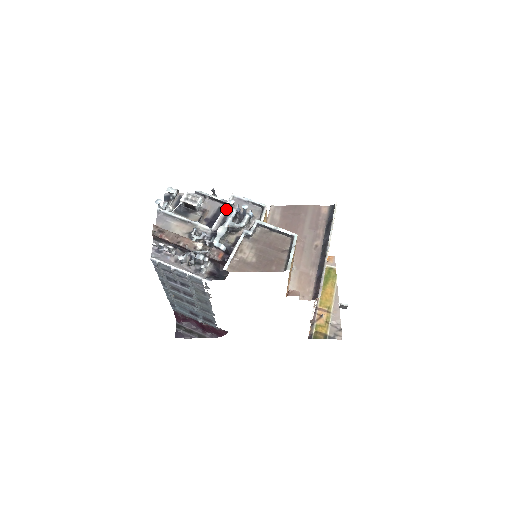
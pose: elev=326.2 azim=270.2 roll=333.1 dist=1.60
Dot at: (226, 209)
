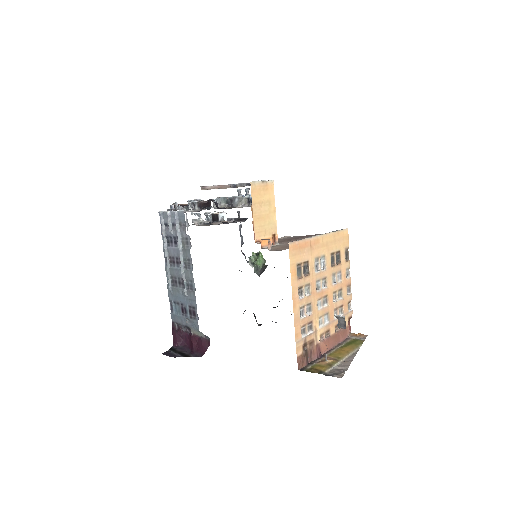
Dot at: occluded
